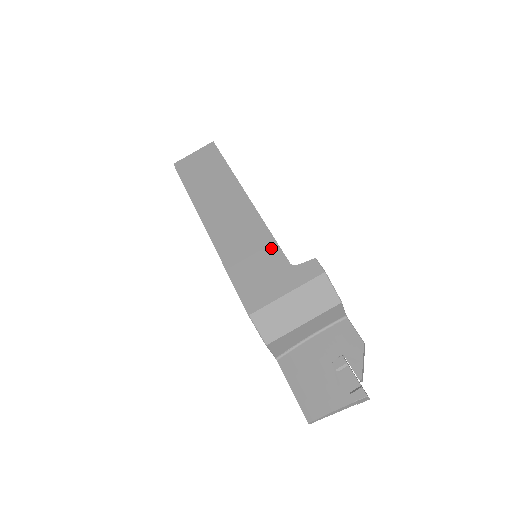
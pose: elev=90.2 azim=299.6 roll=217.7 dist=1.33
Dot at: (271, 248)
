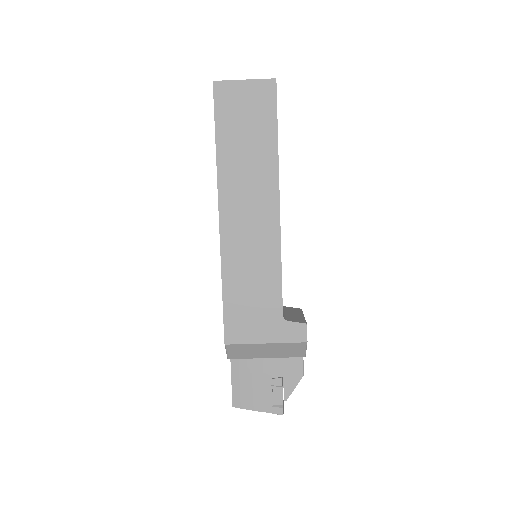
Dot at: (274, 288)
